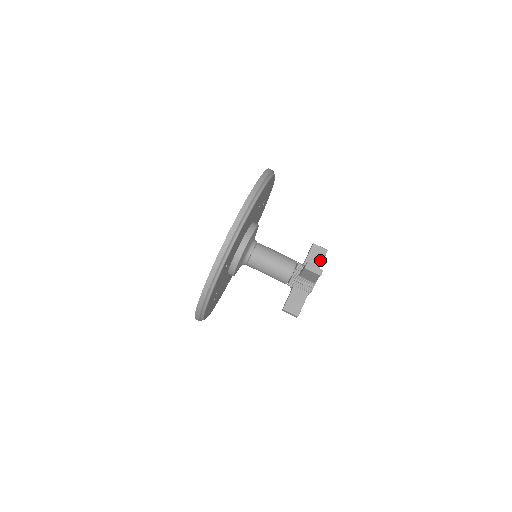
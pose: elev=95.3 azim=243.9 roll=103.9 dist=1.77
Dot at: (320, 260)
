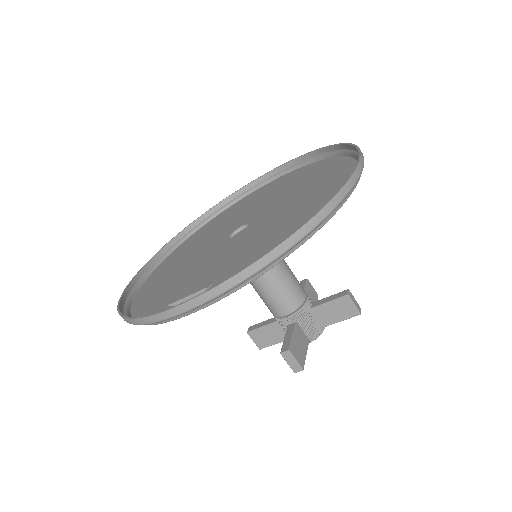
Dot at: occluded
